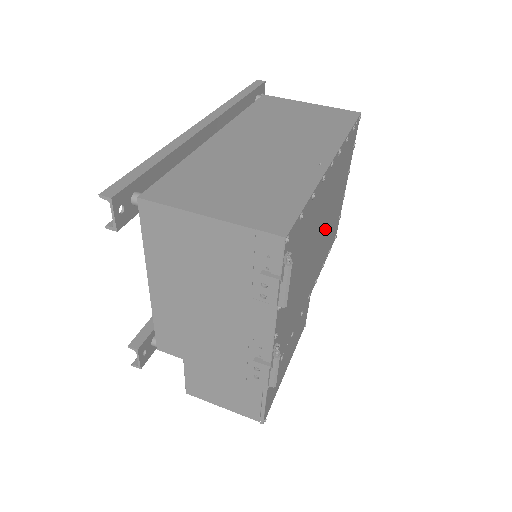
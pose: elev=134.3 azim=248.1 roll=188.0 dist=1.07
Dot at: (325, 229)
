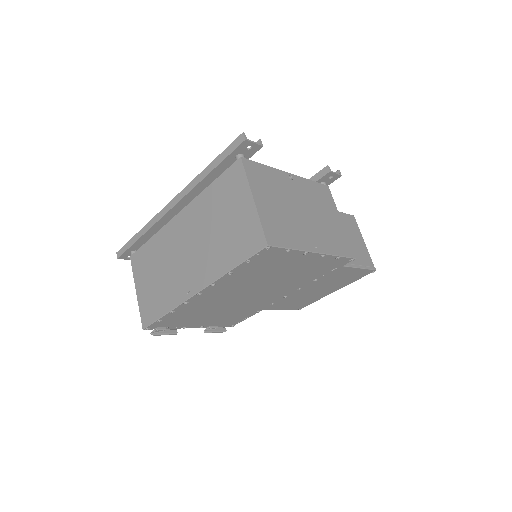
Dot at: (265, 286)
